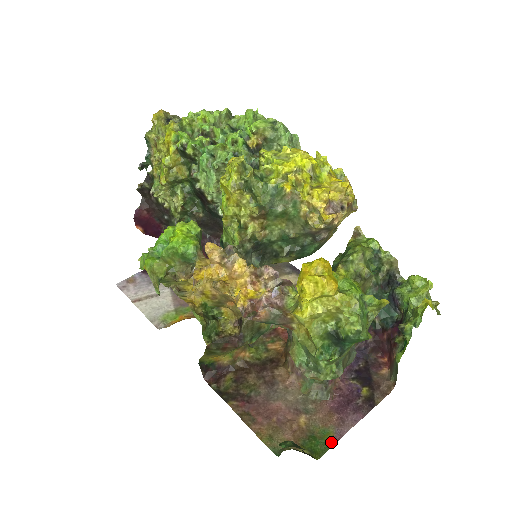
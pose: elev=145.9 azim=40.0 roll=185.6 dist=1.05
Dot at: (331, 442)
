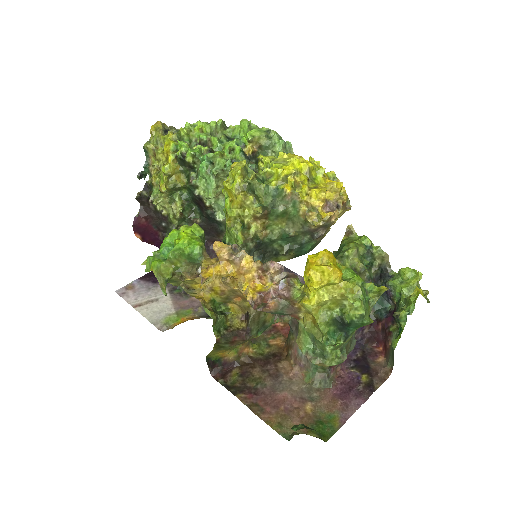
Dot at: (337, 425)
